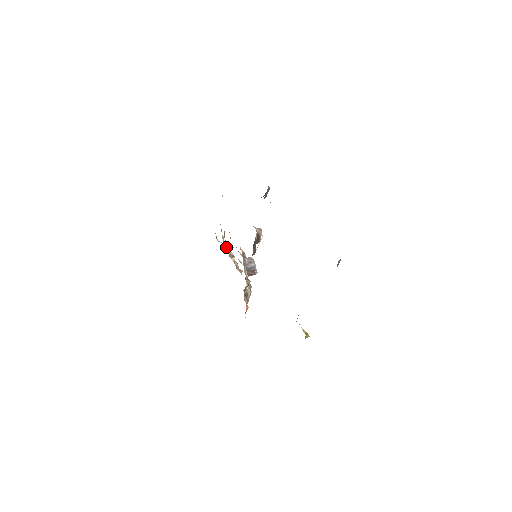
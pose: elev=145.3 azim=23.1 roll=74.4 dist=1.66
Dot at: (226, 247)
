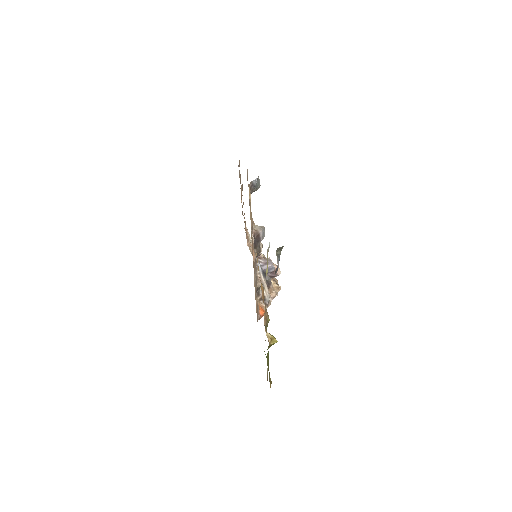
Dot at: (251, 250)
